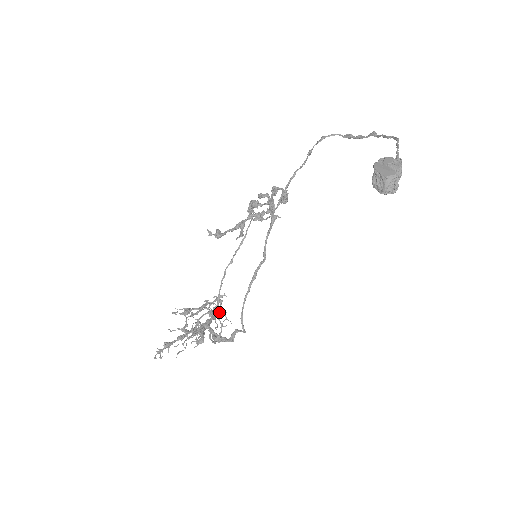
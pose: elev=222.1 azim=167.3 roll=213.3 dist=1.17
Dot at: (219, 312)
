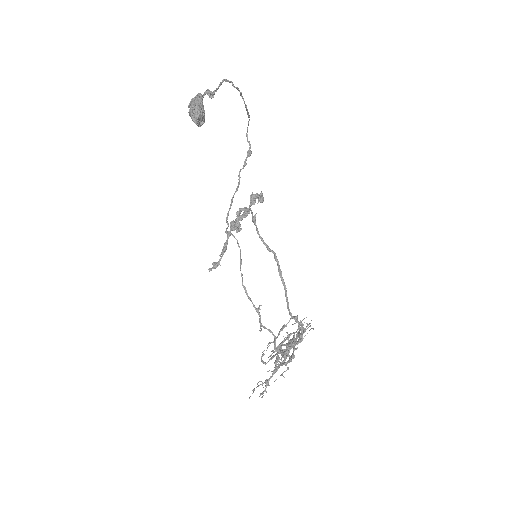
Dot at: (299, 327)
